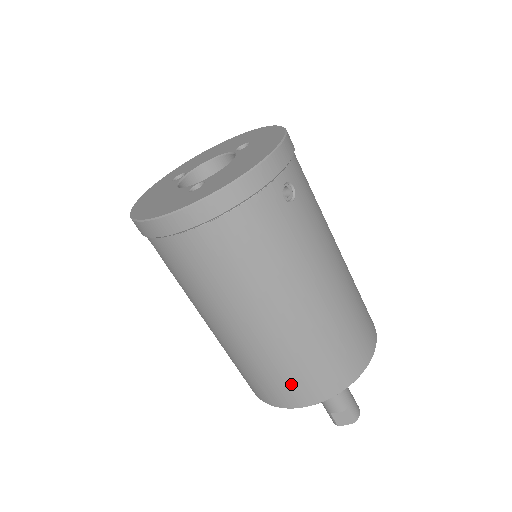
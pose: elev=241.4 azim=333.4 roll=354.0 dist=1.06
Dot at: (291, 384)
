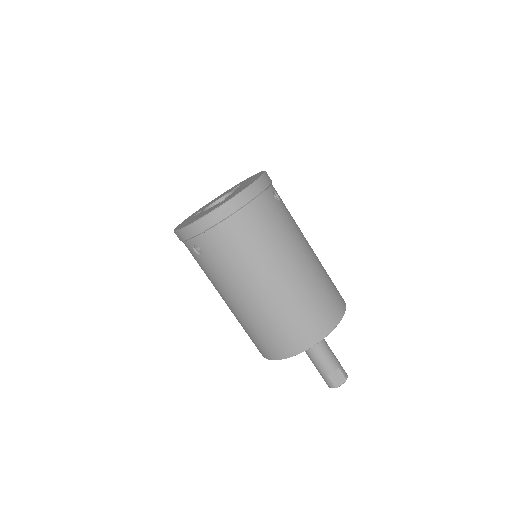
Dot at: (304, 325)
